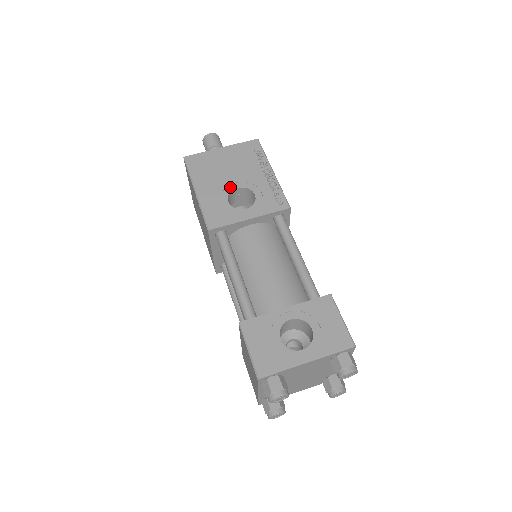
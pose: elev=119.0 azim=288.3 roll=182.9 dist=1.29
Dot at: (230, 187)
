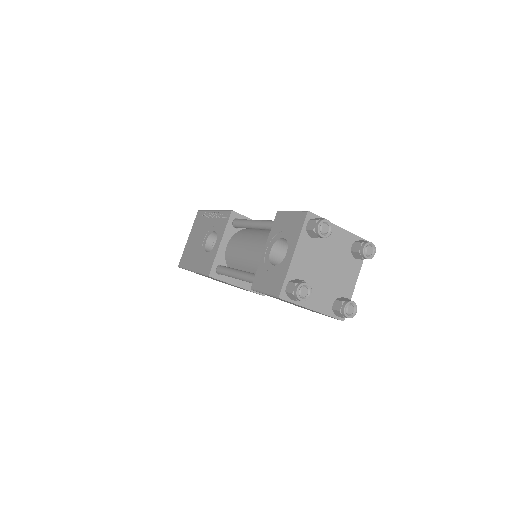
Dot at: (203, 246)
